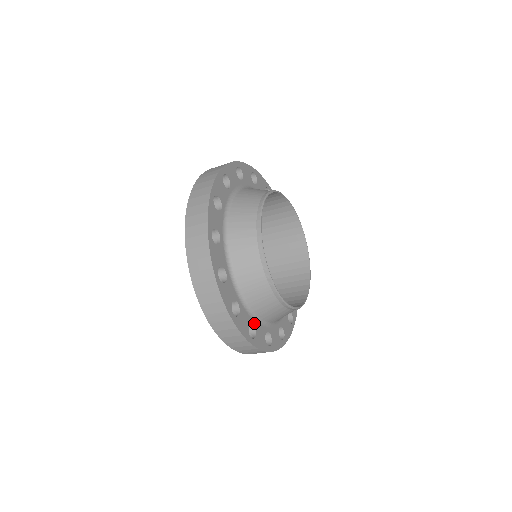
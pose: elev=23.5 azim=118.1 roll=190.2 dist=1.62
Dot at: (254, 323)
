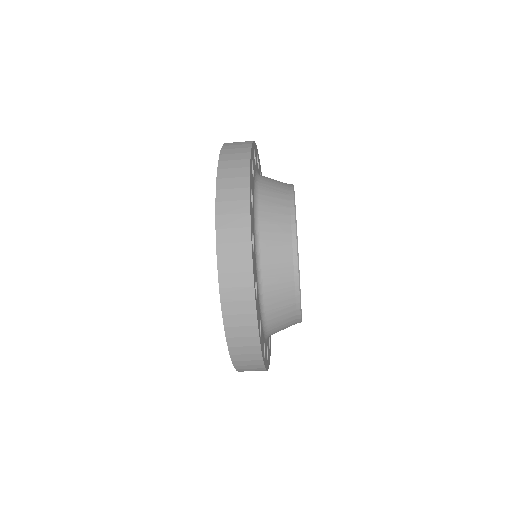
Dot at: (261, 321)
